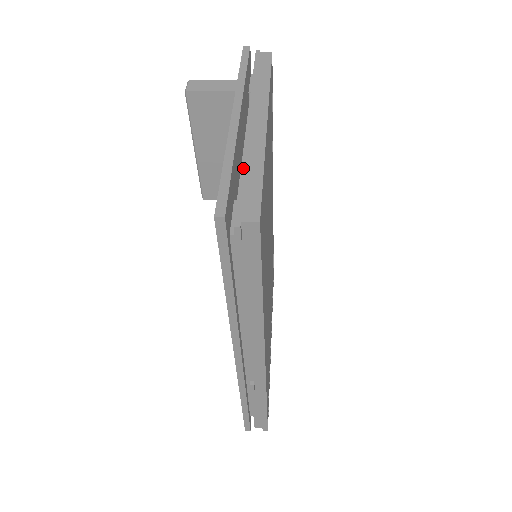
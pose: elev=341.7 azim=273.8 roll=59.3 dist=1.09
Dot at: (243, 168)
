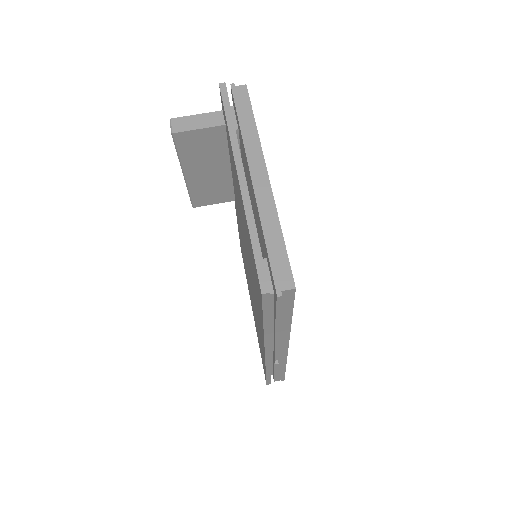
Dot at: (265, 235)
